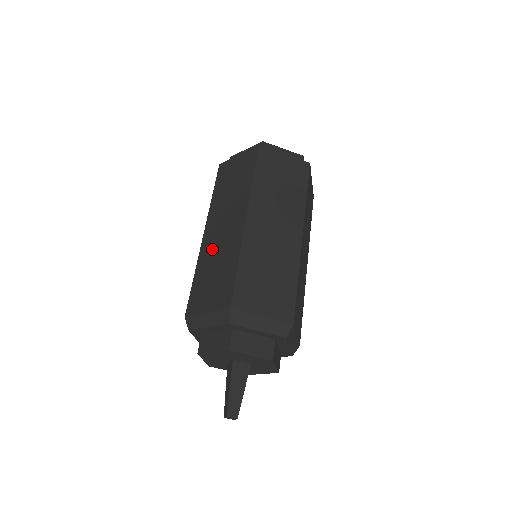
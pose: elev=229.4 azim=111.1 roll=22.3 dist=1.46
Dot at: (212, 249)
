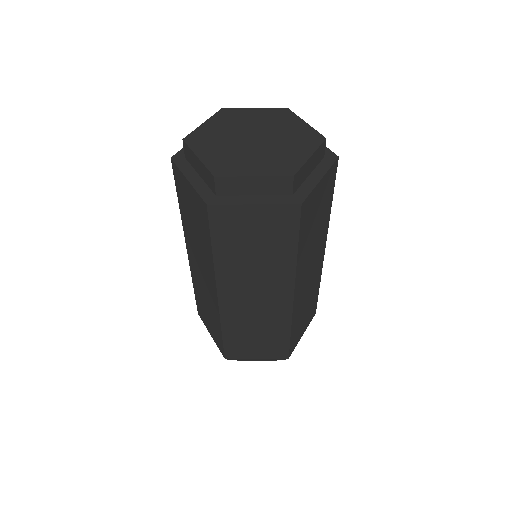
Dot at: (199, 283)
